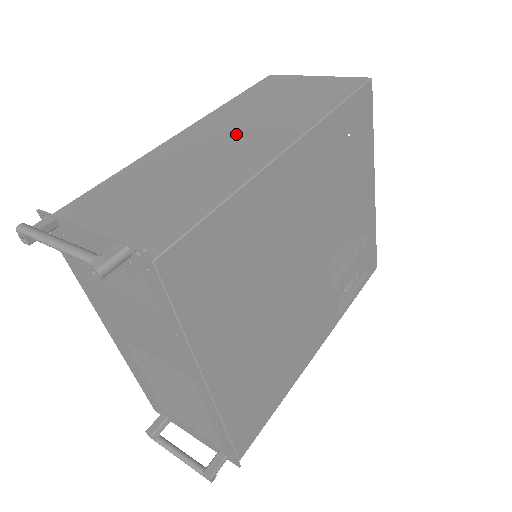
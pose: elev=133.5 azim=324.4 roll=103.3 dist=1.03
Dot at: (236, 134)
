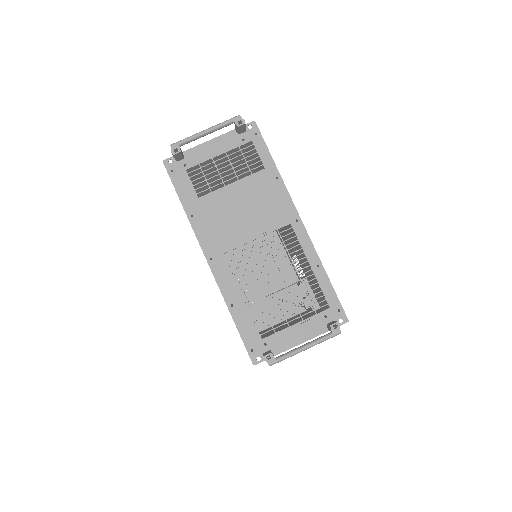
Dot at: occluded
